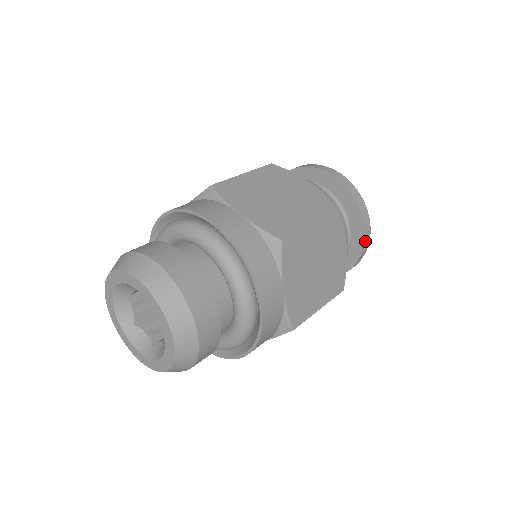
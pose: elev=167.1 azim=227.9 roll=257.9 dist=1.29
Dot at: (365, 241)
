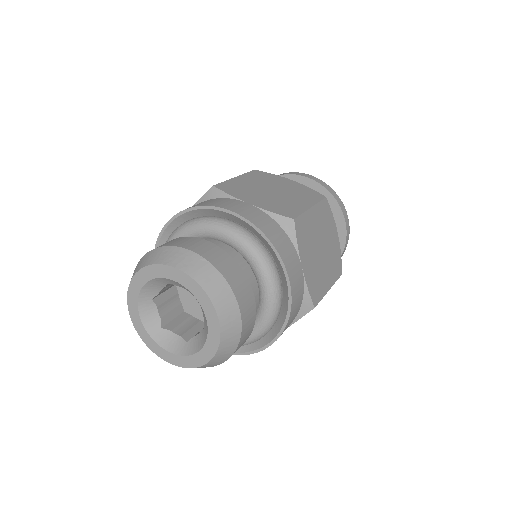
Dot at: (347, 232)
